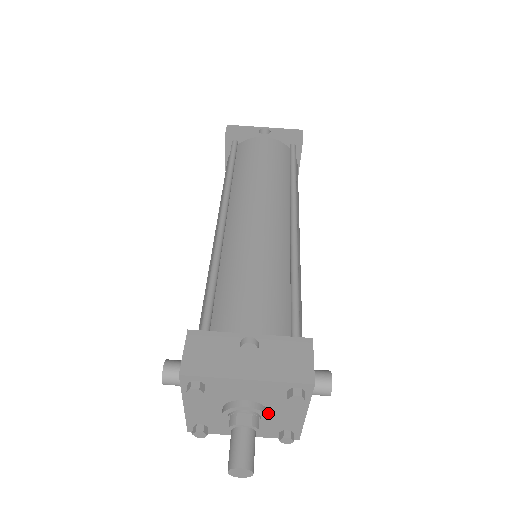
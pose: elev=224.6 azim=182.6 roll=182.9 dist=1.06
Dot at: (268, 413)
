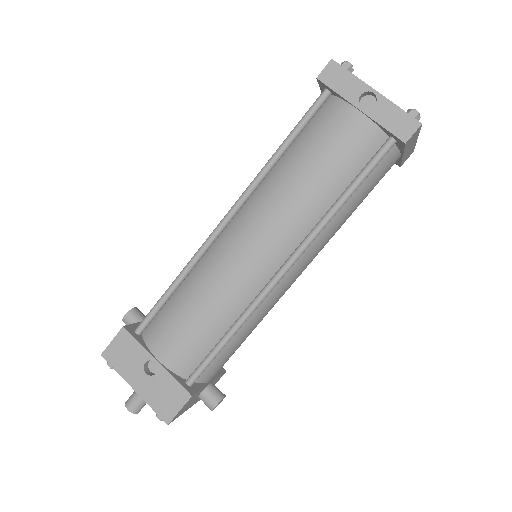
Dot at: occluded
